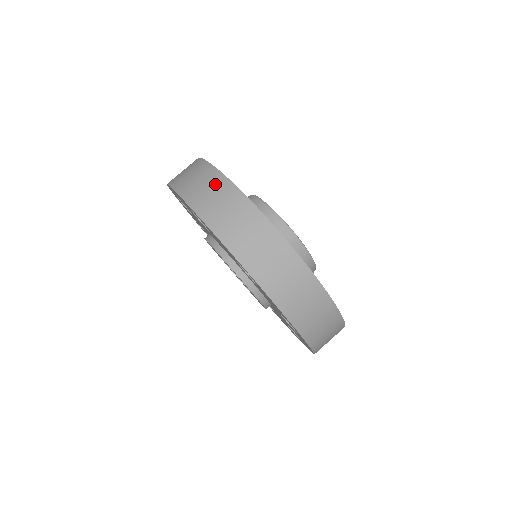
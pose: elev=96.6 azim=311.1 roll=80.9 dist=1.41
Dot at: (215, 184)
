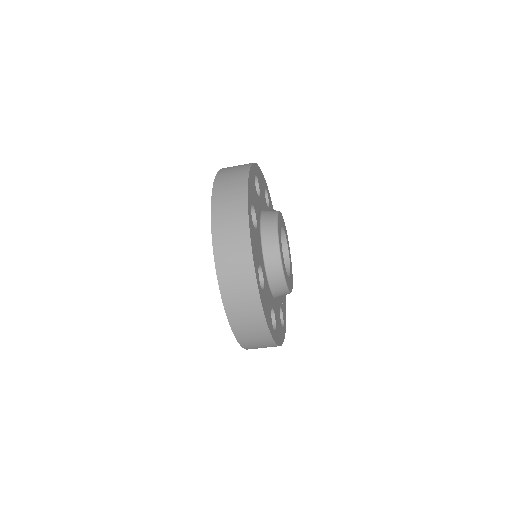
Dot at: (267, 345)
